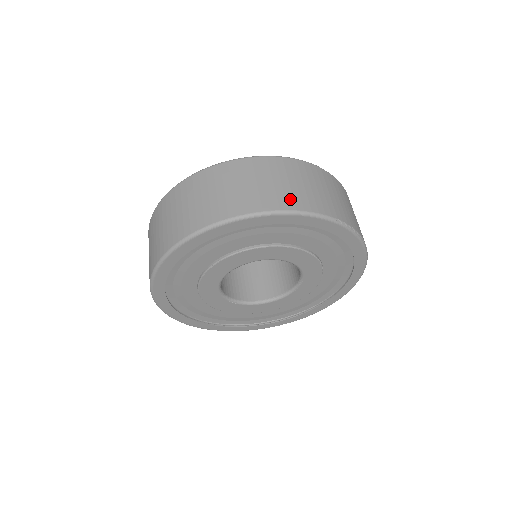
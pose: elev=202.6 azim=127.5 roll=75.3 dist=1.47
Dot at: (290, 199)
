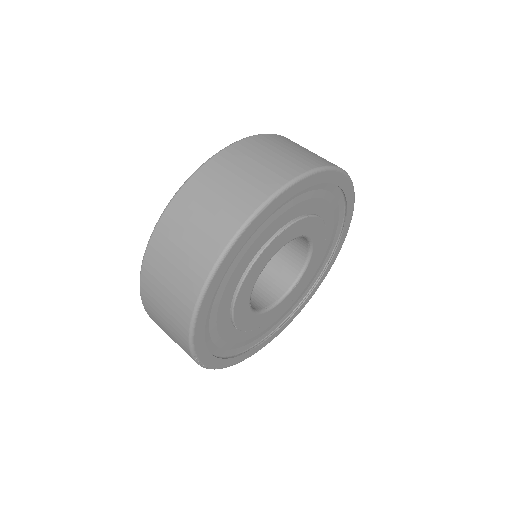
Dot at: occluded
